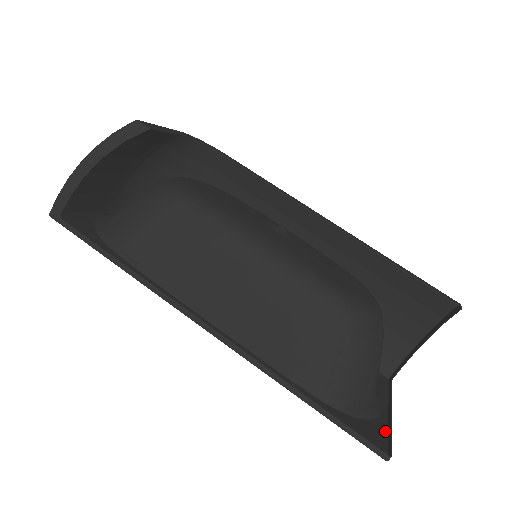
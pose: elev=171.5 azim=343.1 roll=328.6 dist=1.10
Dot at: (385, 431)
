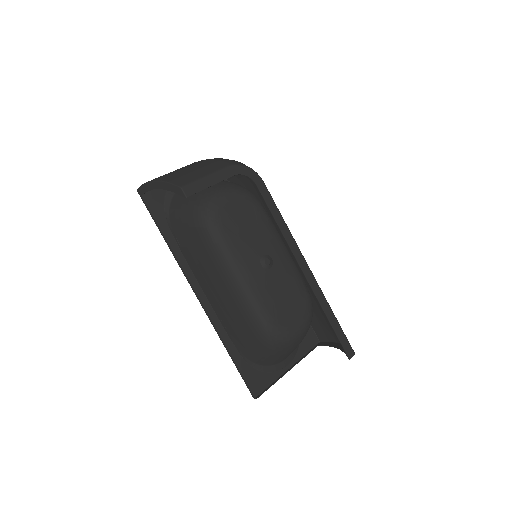
Dot at: (272, 381)
